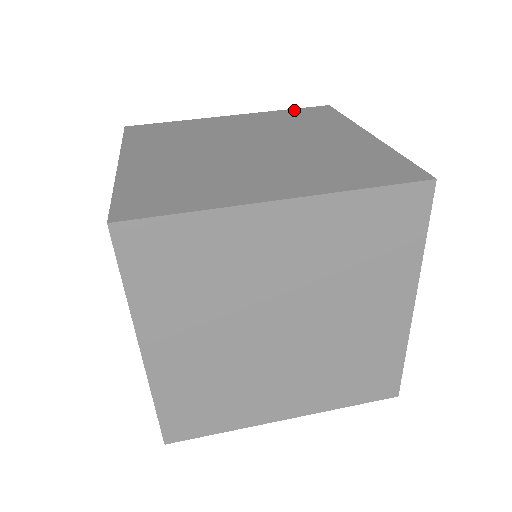
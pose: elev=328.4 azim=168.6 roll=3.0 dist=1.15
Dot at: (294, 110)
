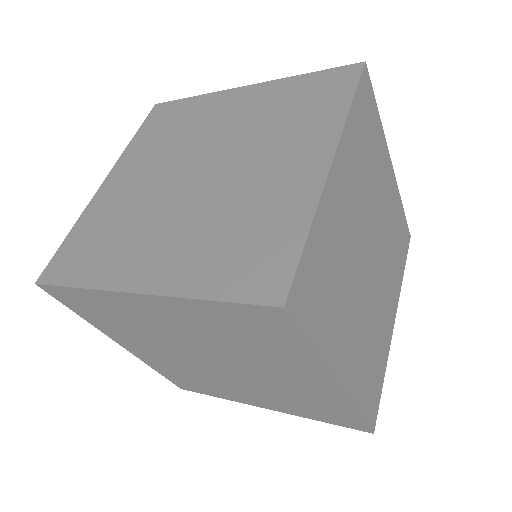
Dot at: (313, 76)
